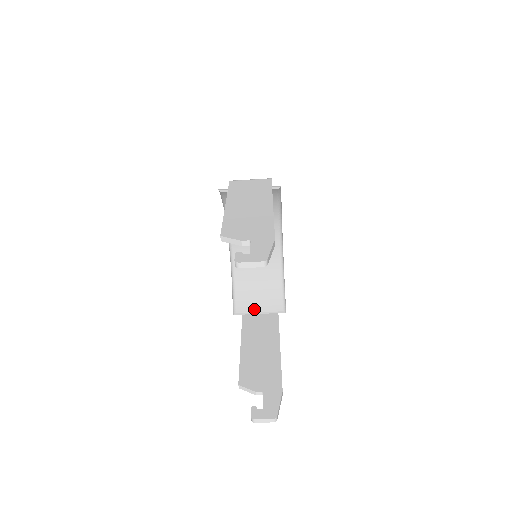
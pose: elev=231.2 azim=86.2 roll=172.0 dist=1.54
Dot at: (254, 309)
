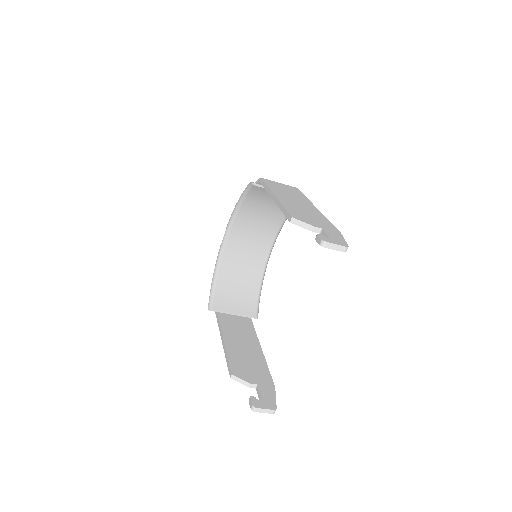
Dot at: (230, 309)
